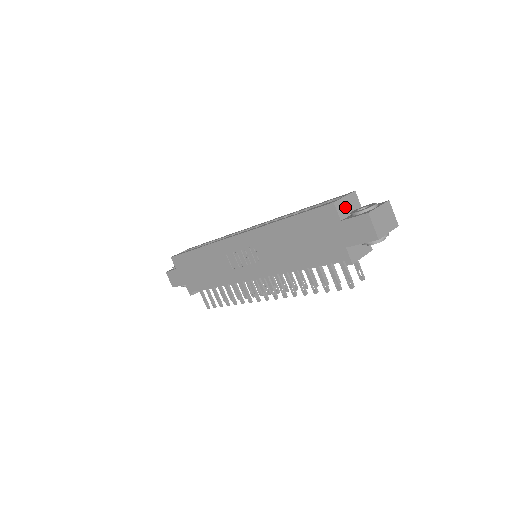
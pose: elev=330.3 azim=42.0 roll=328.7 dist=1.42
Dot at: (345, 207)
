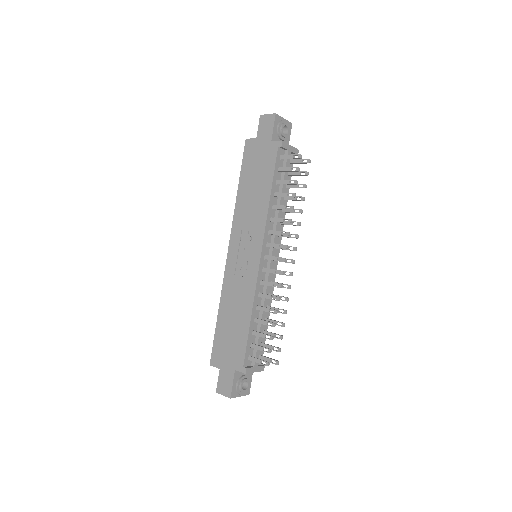
Dot at: occluded
